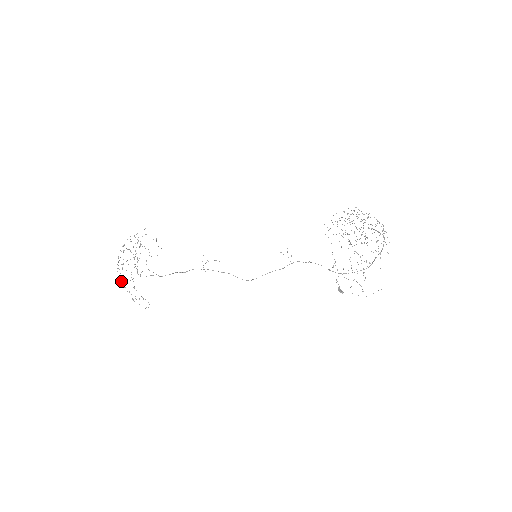
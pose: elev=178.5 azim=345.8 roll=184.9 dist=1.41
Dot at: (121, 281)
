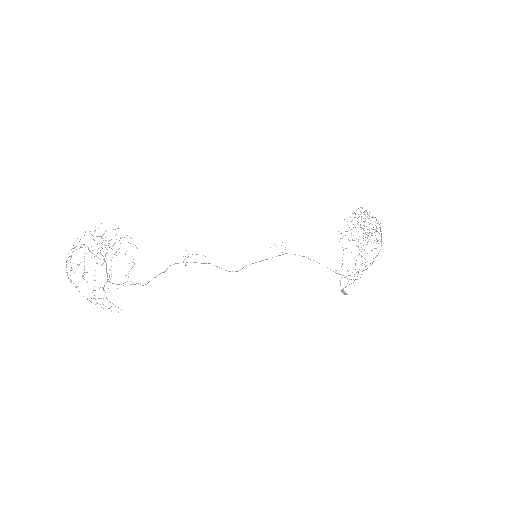
Dot at: (78, 286)
